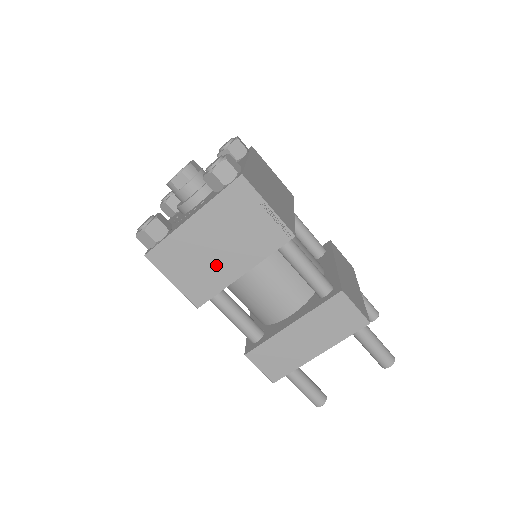
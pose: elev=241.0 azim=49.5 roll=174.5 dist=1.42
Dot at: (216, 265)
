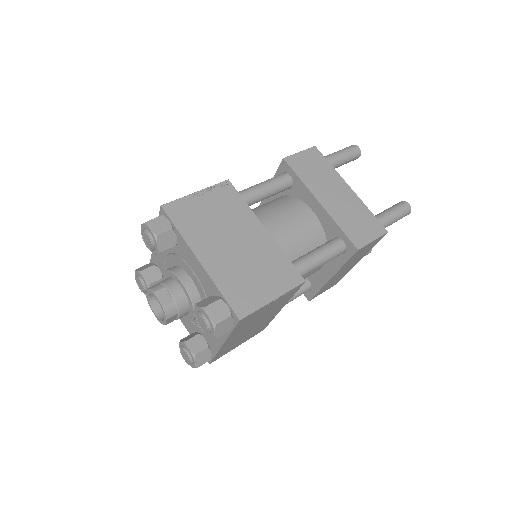
Dot at: (260, 325)
